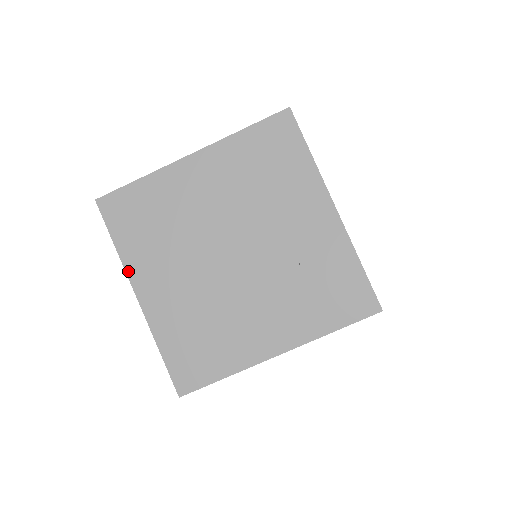
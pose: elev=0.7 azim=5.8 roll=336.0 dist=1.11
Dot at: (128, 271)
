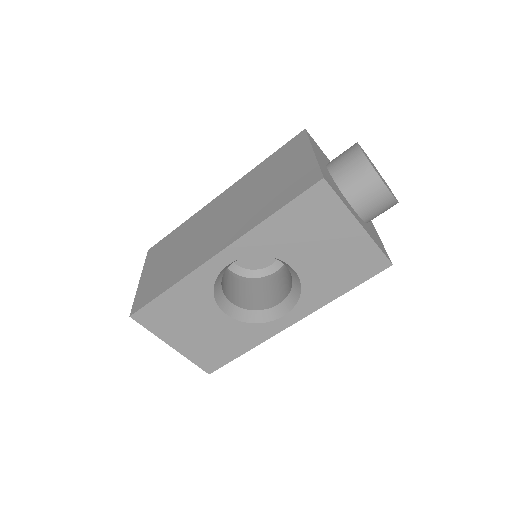
Dot at: (312, 145)
